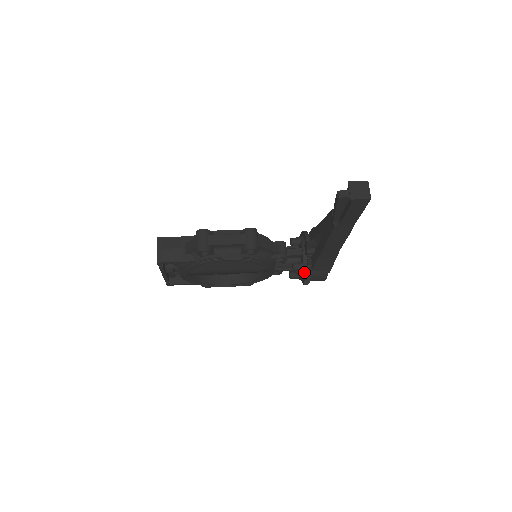
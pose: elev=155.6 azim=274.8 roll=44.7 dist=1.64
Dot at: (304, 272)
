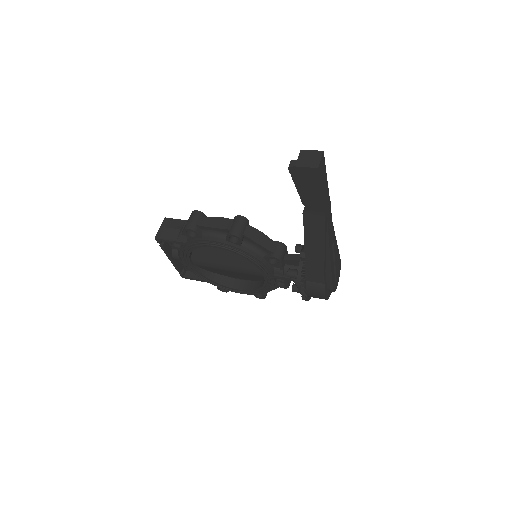
Dot at: (299, 281)
